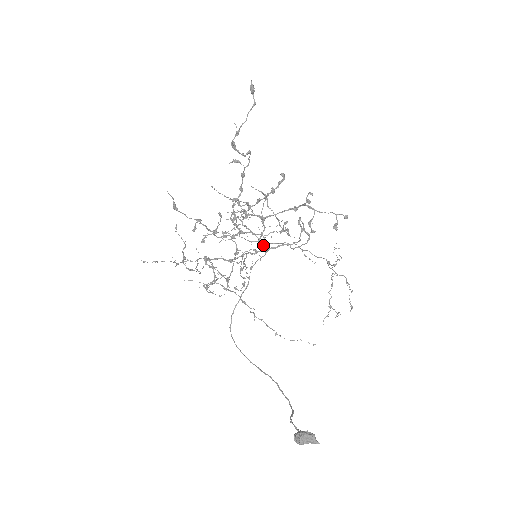
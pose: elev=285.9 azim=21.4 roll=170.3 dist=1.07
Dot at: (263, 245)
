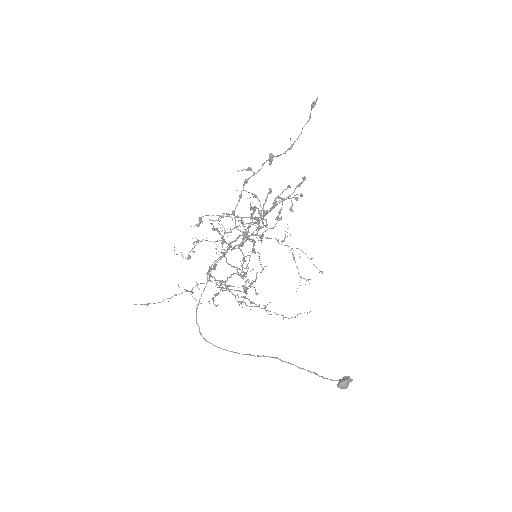
Dot at: occluded
